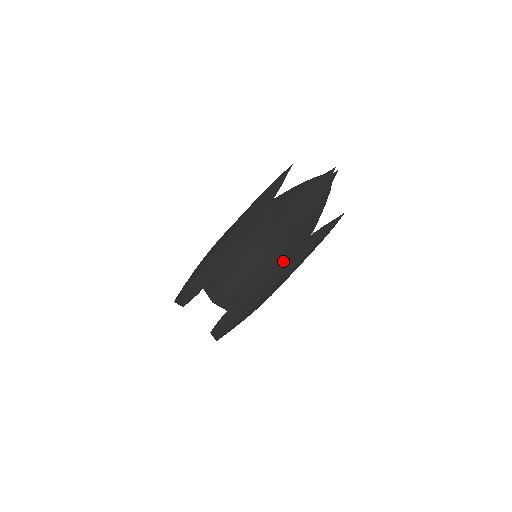
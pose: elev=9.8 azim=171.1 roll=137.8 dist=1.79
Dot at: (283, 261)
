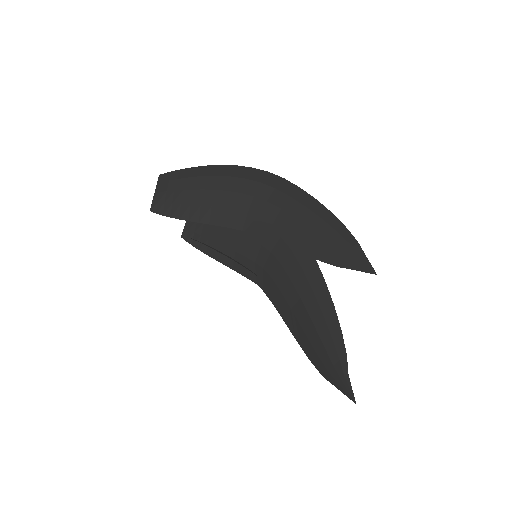
Dot at: occluded
